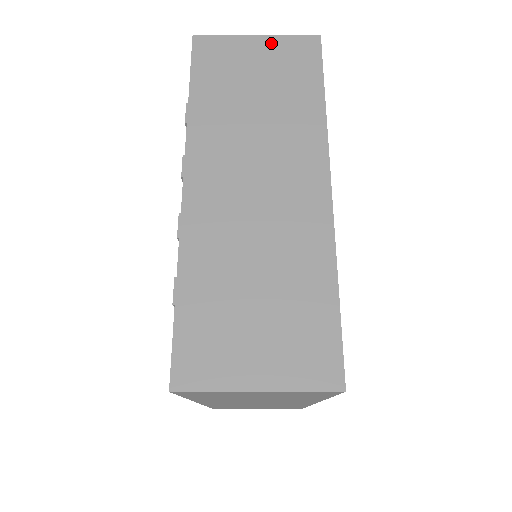
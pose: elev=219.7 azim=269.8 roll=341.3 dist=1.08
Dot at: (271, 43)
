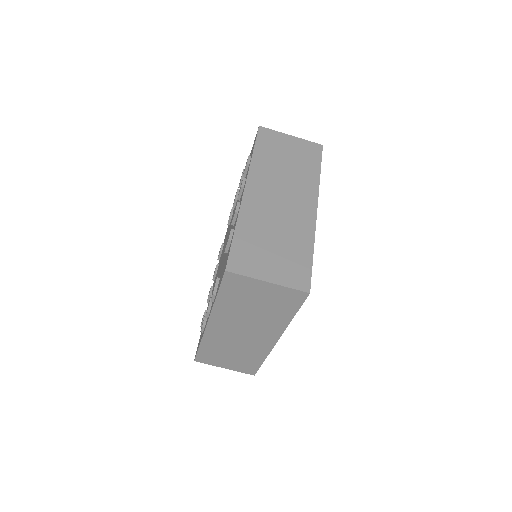
Dot at: (298, 141)
